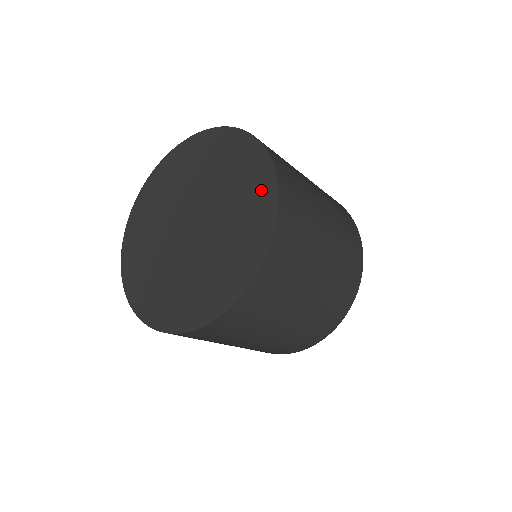
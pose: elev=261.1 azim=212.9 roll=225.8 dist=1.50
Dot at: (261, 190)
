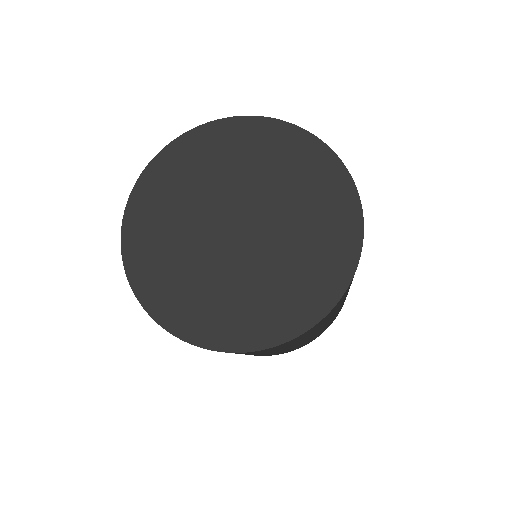
Dot at: (310, 156)
